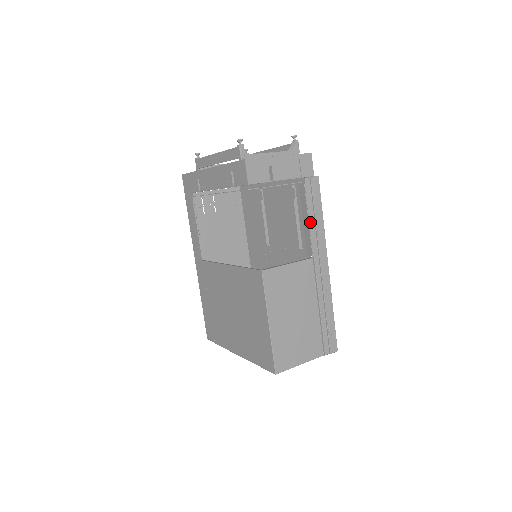
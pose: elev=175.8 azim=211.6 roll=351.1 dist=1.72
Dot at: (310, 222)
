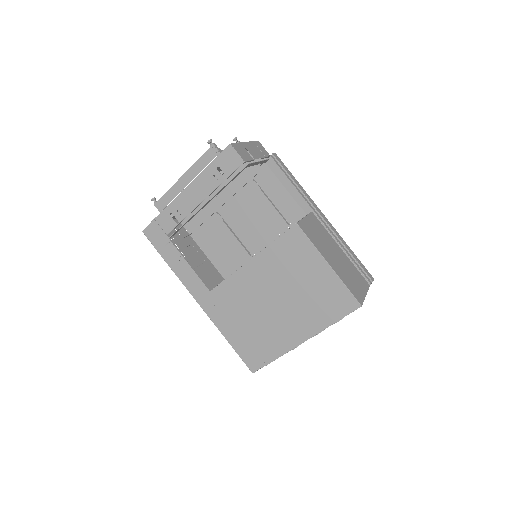
Dot at: (293, 185)
